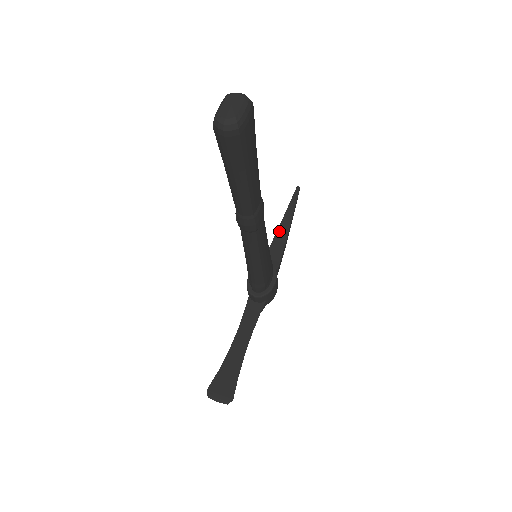
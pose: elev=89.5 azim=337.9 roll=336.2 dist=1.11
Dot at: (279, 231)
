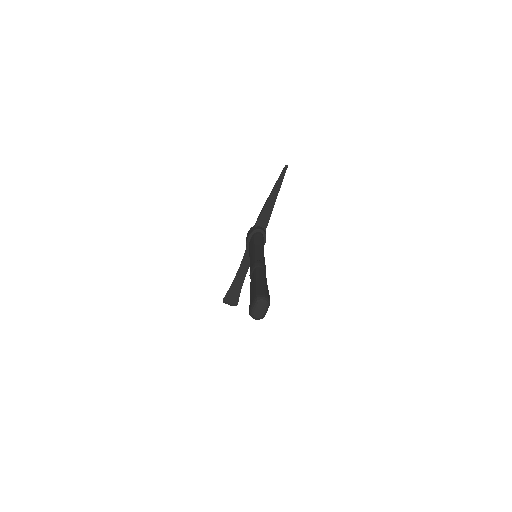
Dot at: (269, 200)
